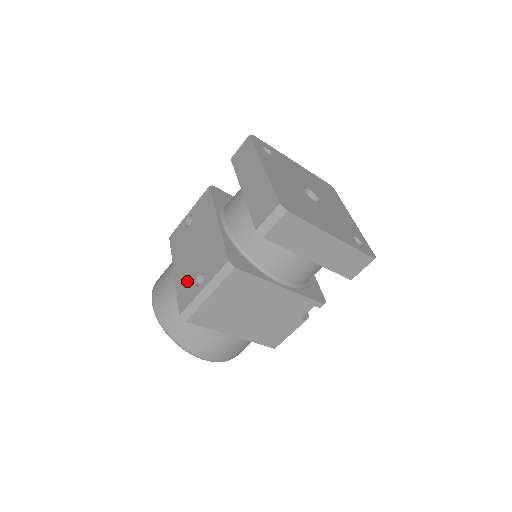
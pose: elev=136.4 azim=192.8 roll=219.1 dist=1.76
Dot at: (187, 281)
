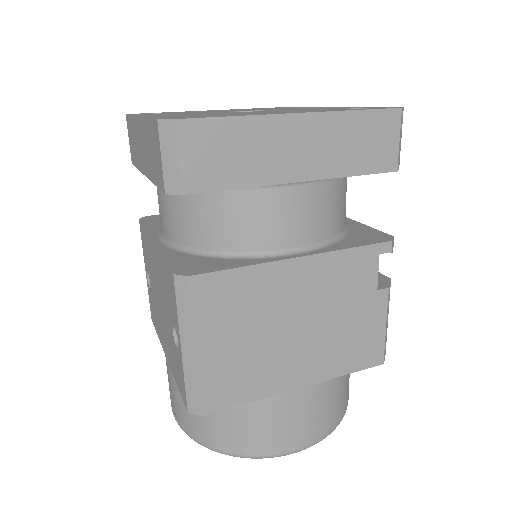
Dot at: (172, 355)
